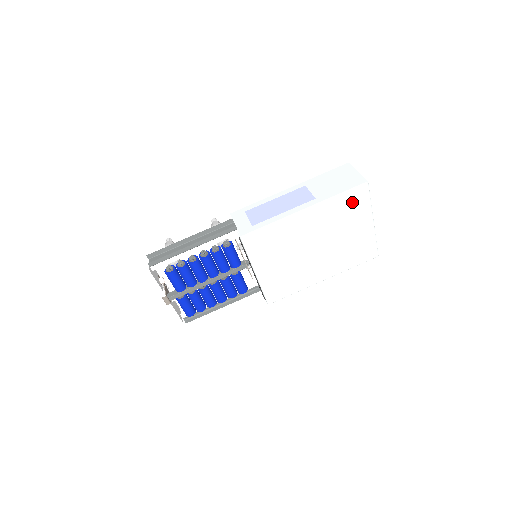
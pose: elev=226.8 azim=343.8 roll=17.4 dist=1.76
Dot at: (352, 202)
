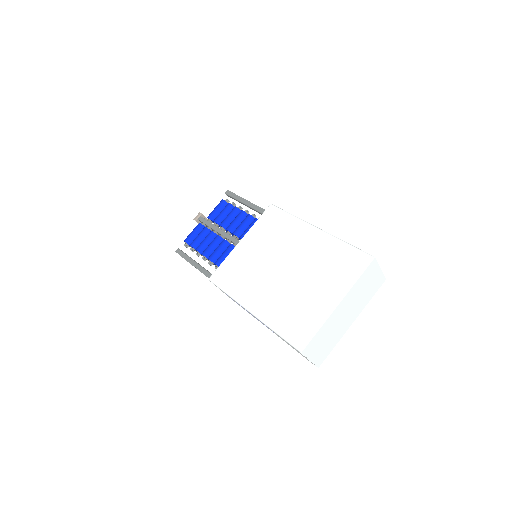
Dot at: (346, 261)
